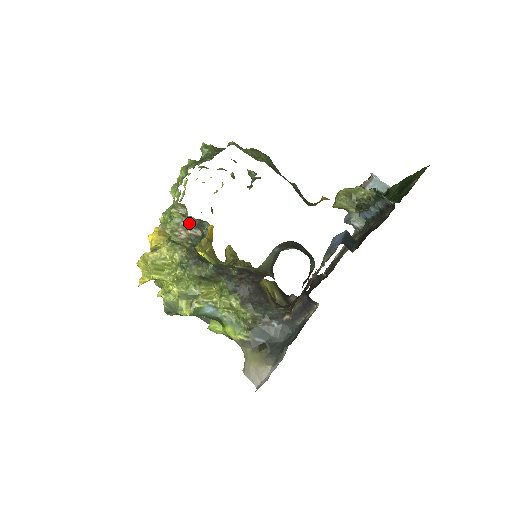
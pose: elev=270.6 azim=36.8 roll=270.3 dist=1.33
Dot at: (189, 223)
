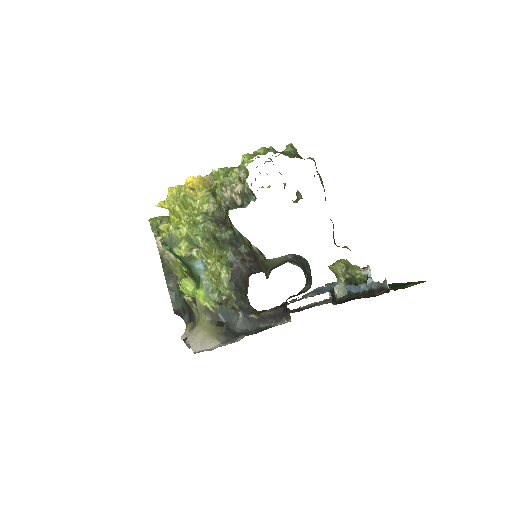
Dot at: (239, 188)
